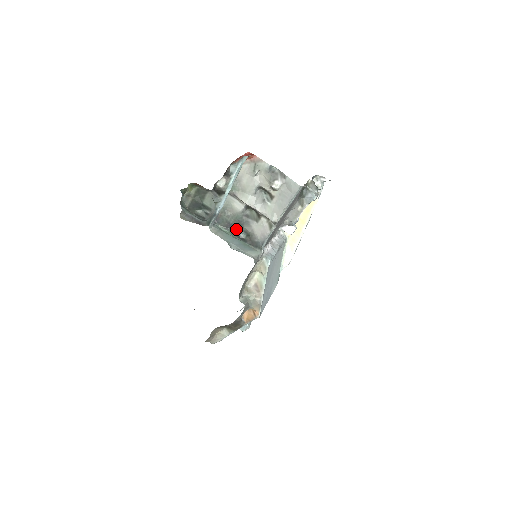
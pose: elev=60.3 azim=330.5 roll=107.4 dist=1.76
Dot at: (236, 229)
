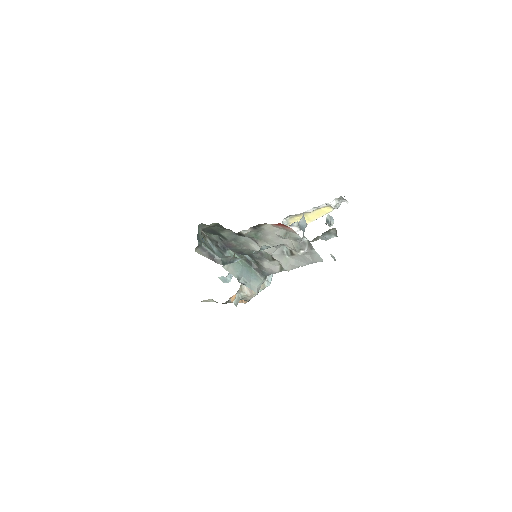
Dot at: occluded
